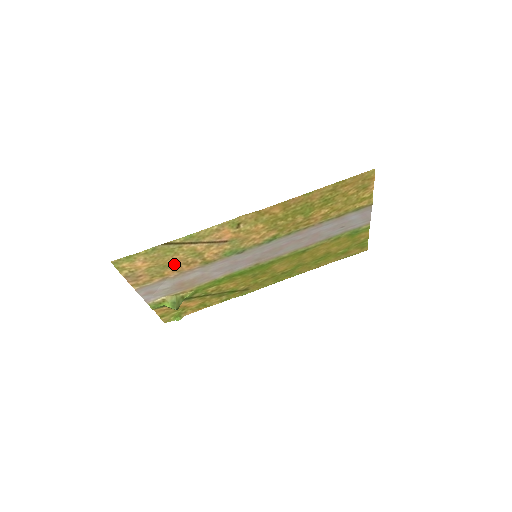
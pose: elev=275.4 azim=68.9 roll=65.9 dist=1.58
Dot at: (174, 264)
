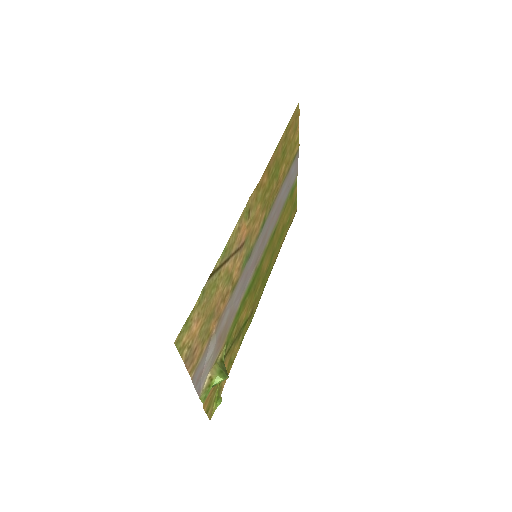
Dot at: (215, 308)
